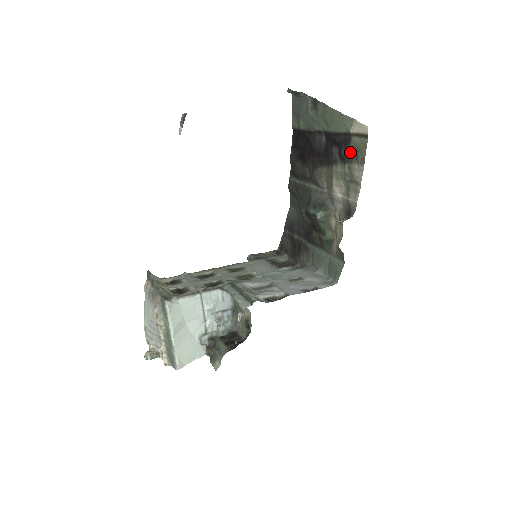
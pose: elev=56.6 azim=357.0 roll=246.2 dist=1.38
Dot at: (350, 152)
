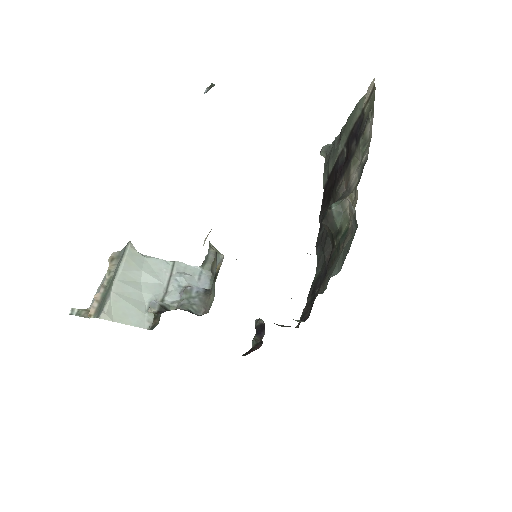
Dot at: (364, 124)
